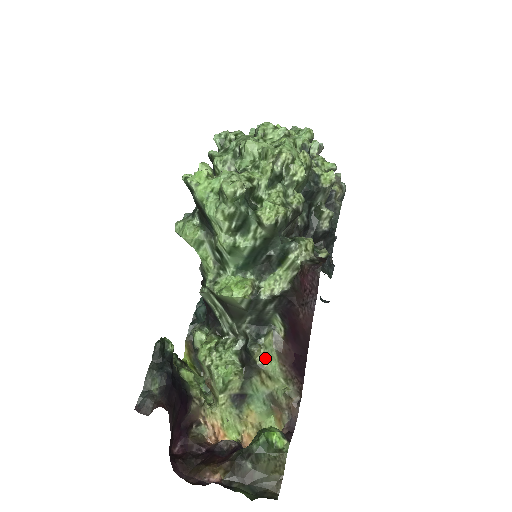
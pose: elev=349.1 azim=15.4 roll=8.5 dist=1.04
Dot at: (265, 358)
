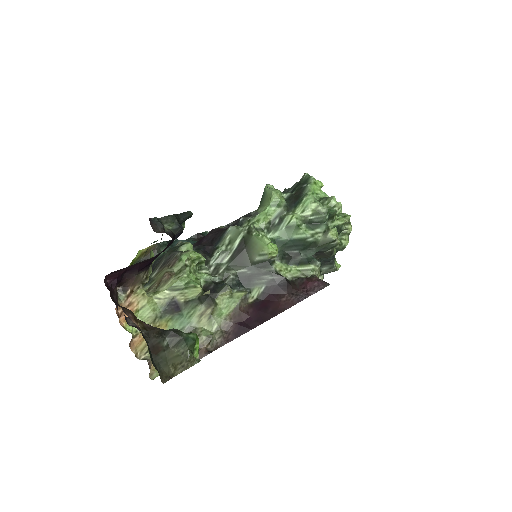
Dot at: (222, 303)
